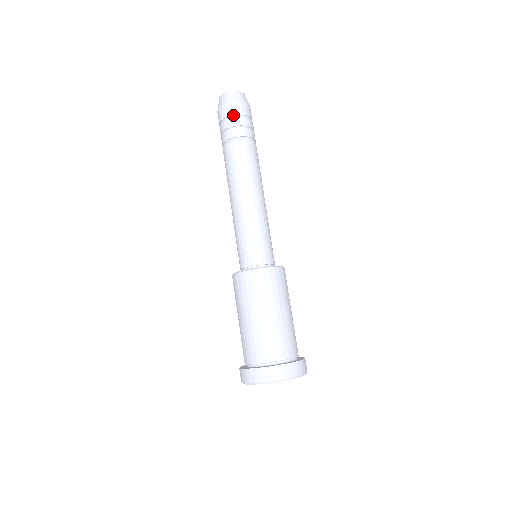
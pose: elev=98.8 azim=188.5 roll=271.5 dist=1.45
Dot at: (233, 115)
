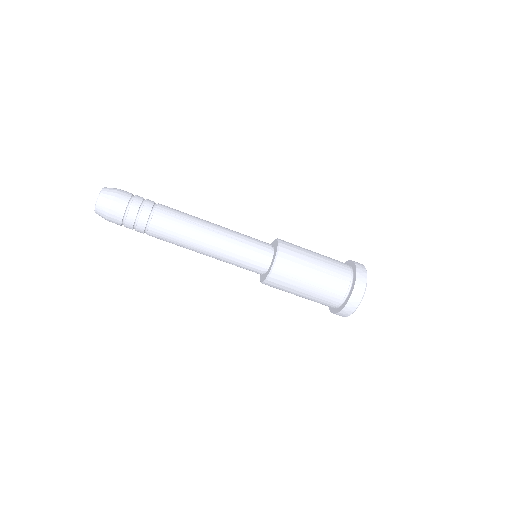
Dot at: (123, 216)
